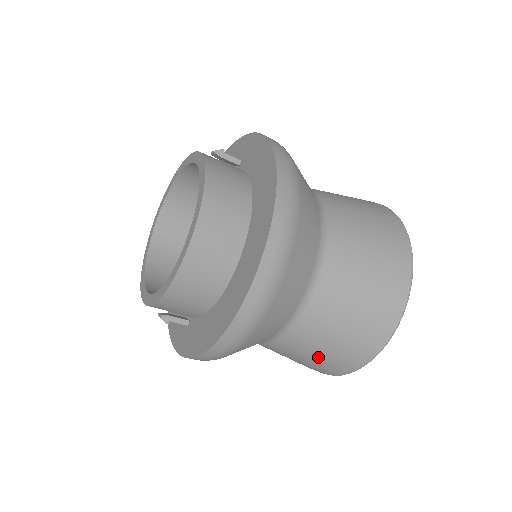
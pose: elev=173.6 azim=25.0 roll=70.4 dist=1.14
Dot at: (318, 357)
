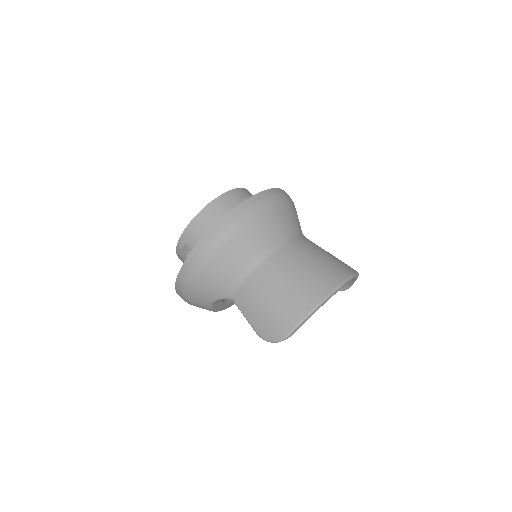
Dot at: (277, 298)
